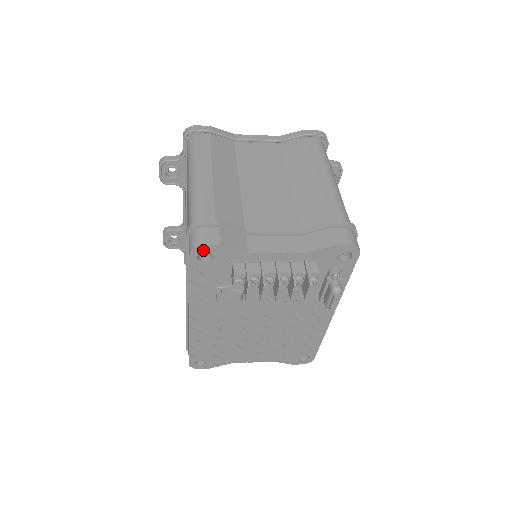
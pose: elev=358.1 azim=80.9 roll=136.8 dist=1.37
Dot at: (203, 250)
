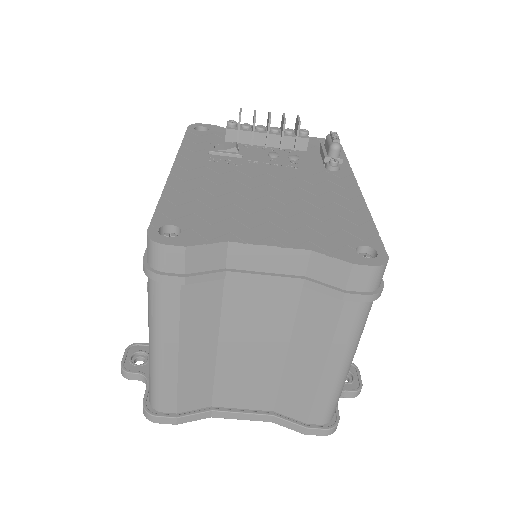
Dot at: (200, 126)
